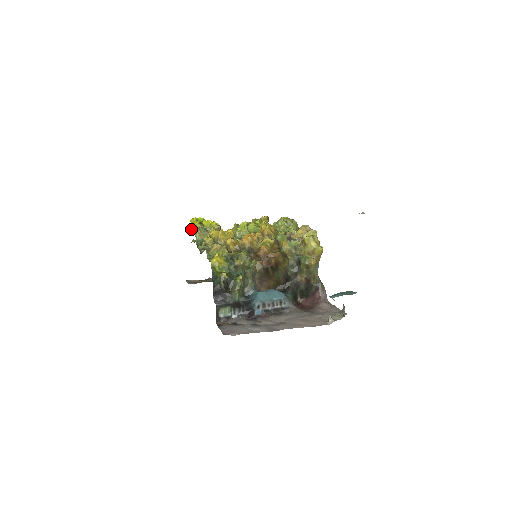
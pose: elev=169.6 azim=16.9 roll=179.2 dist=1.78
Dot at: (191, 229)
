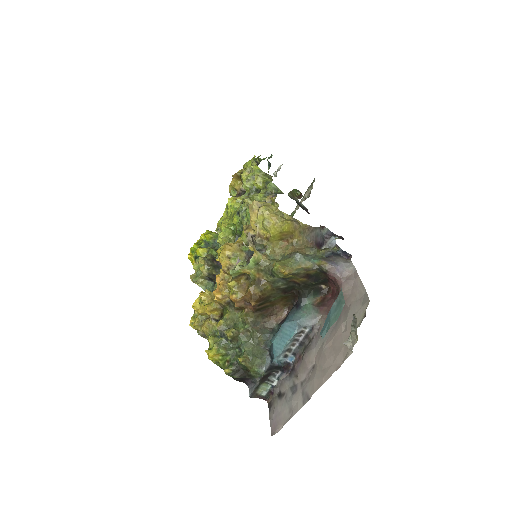
Dot at: occluded
